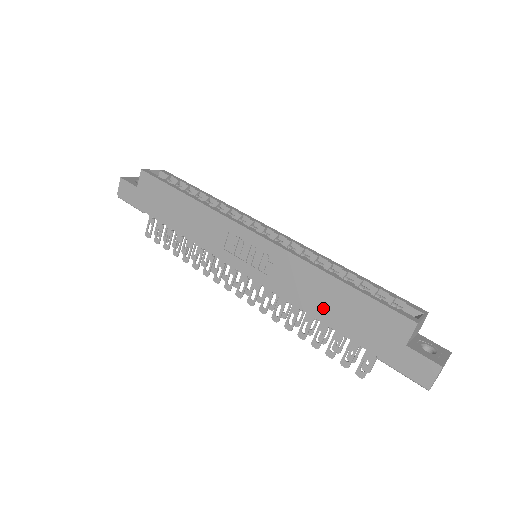
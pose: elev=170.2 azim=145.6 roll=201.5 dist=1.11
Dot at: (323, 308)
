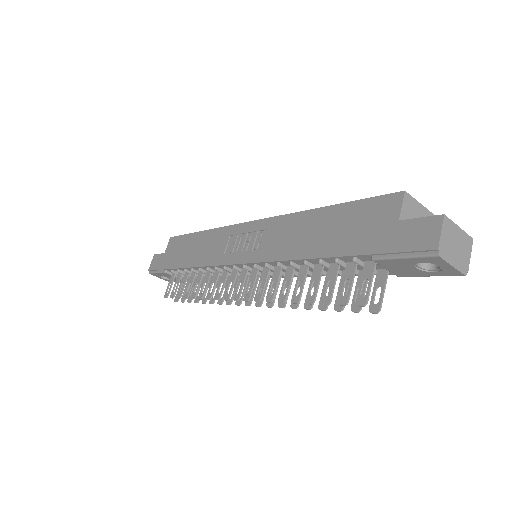
Dot at: (311, 244)
